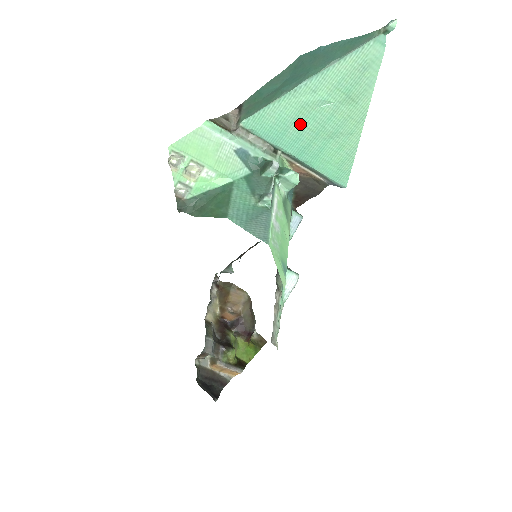
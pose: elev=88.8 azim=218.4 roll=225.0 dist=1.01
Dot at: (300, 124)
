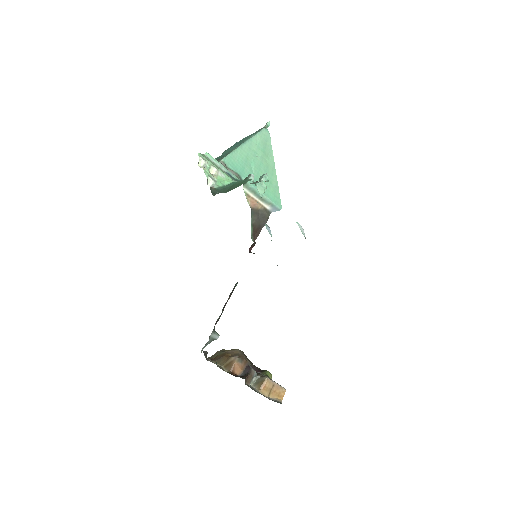
Dot at: (249, 165)
